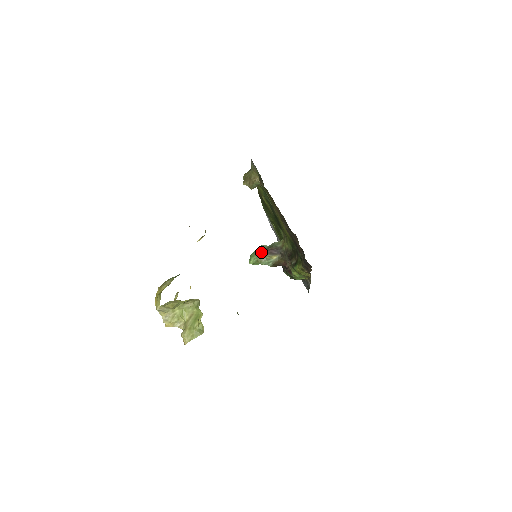
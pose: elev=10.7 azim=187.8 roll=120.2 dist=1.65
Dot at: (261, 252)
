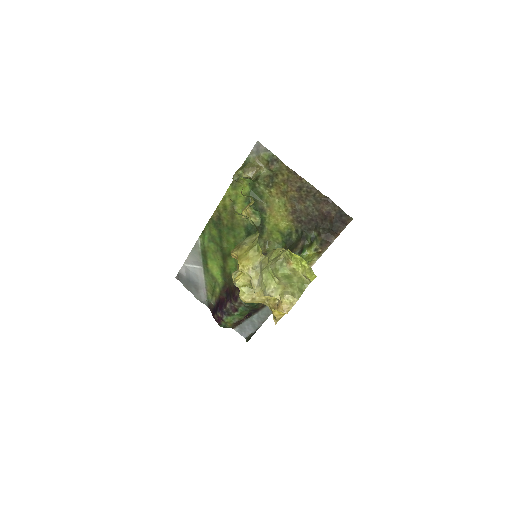
Dot at: occluded
